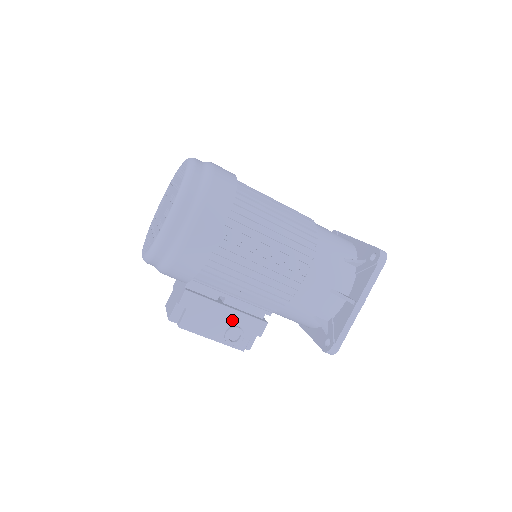
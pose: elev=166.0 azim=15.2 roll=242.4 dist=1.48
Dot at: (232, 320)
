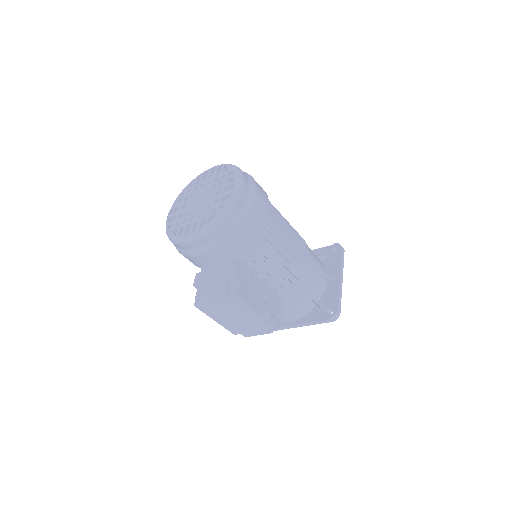
Dot at: (265, 296)
